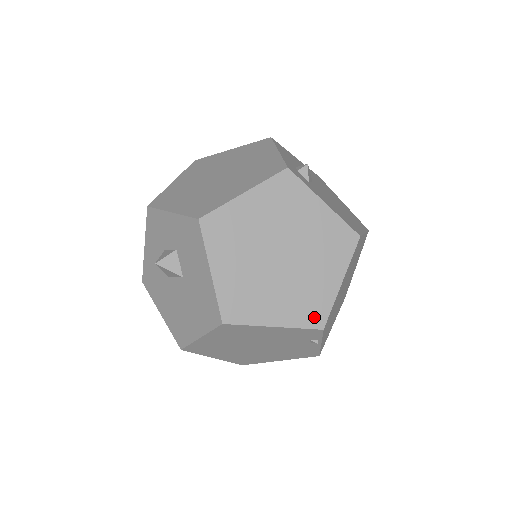
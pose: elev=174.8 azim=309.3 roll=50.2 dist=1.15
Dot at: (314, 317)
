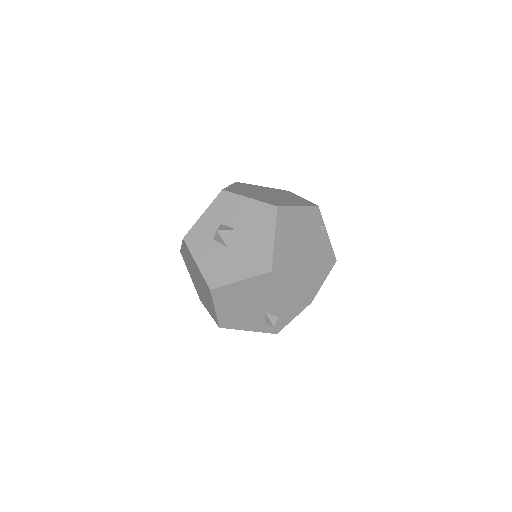
Dot at: (309, 204)
